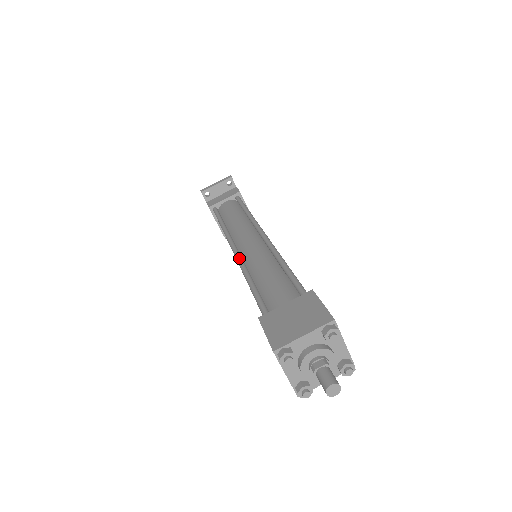
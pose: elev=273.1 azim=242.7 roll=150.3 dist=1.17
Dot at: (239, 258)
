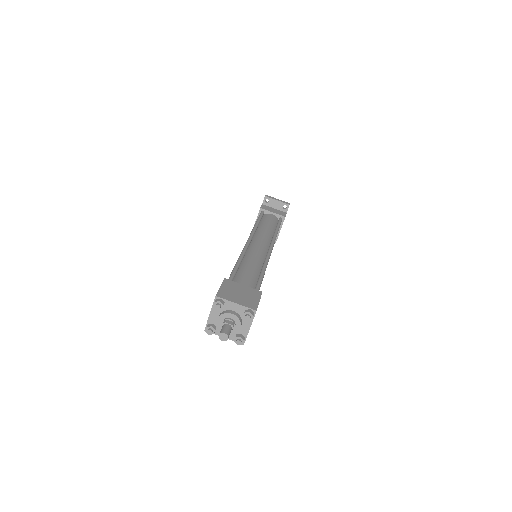
Dot at: (246, 247)
